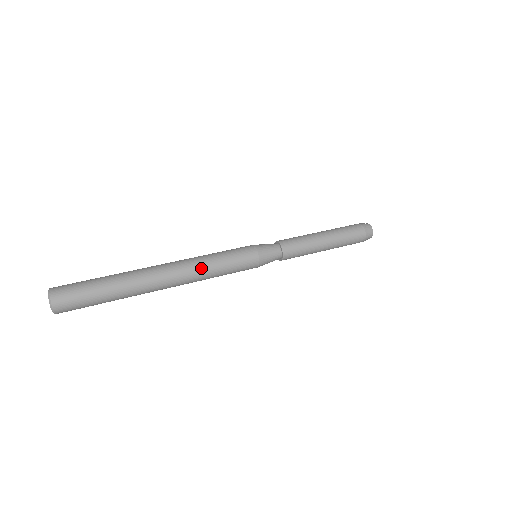
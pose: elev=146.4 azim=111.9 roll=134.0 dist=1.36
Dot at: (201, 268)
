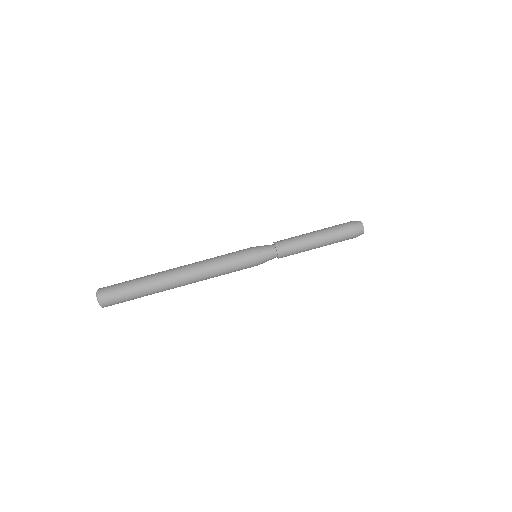
Dot at: (208, 272)
